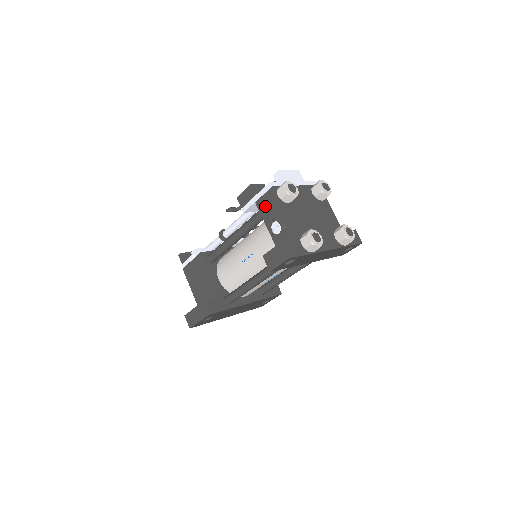
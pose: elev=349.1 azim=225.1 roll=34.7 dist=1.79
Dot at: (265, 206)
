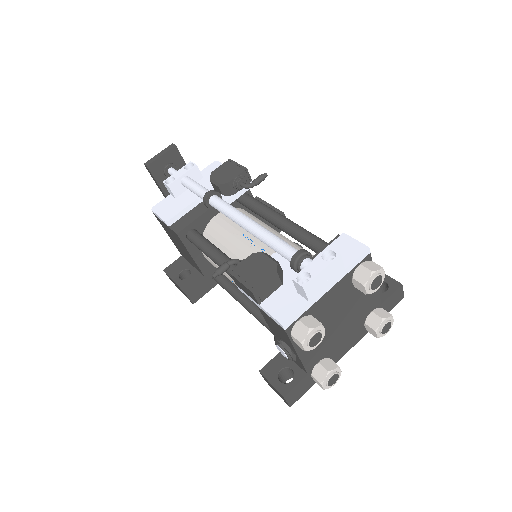
Dot at: (271, 323)
